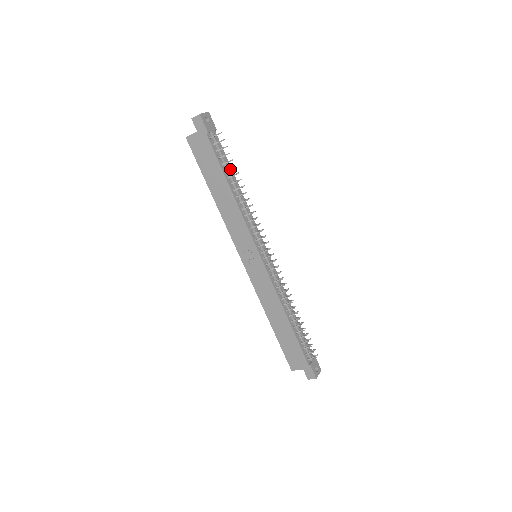
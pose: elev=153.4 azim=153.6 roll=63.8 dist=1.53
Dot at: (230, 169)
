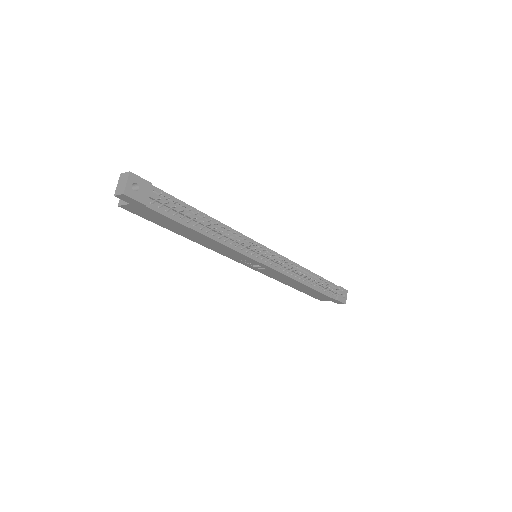
Dot at: (191, 210)
